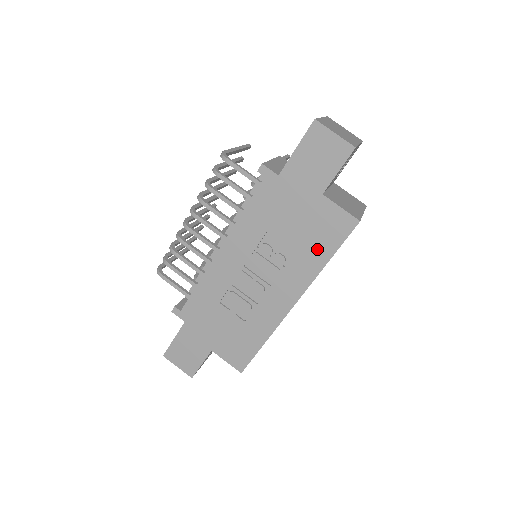
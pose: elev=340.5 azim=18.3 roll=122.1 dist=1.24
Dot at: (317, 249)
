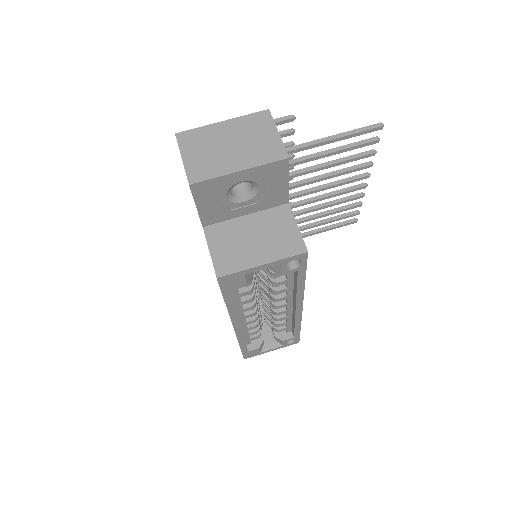
Dot at: occluded
